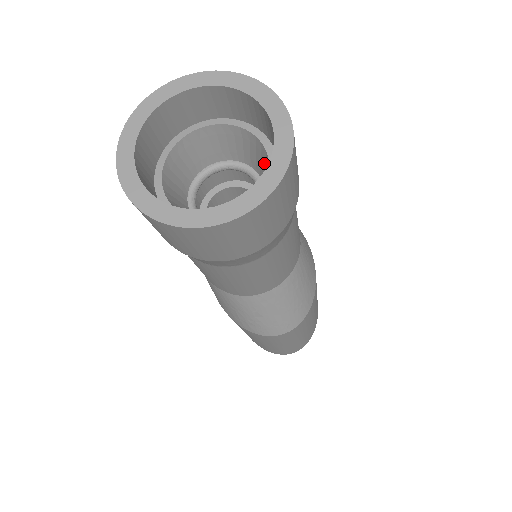
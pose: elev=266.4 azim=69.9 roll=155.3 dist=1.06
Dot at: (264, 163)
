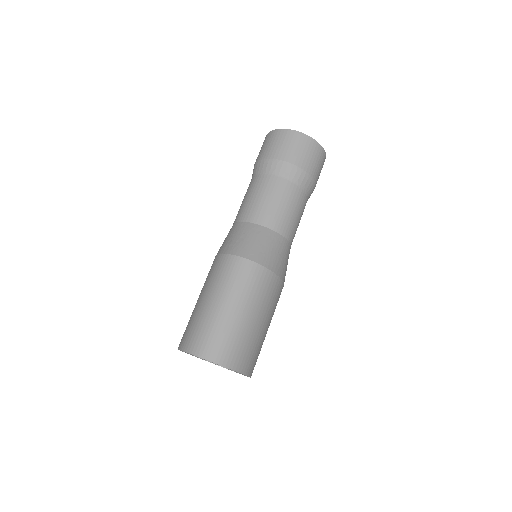
Dot at: occluded
